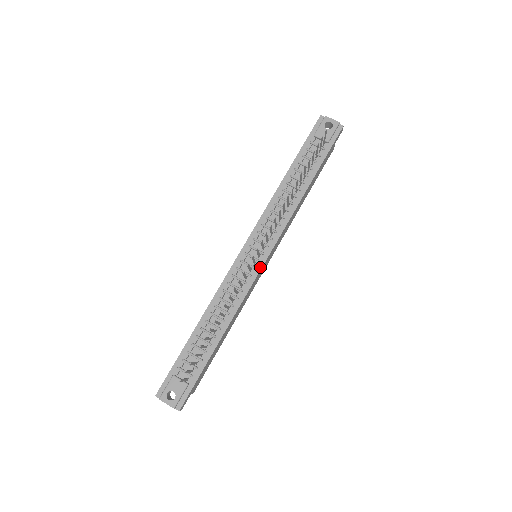
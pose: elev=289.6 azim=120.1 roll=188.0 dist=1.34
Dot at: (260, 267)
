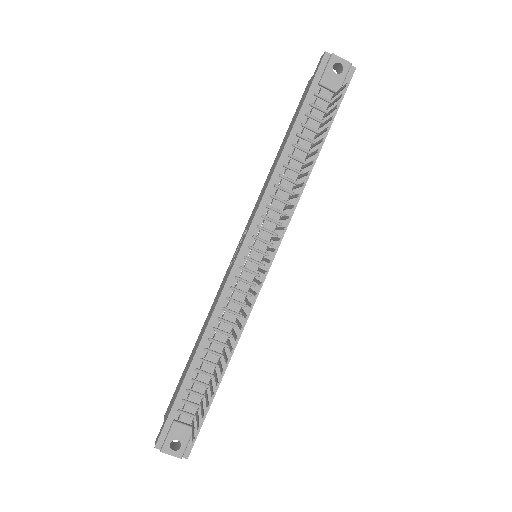
Dot at: occluded
